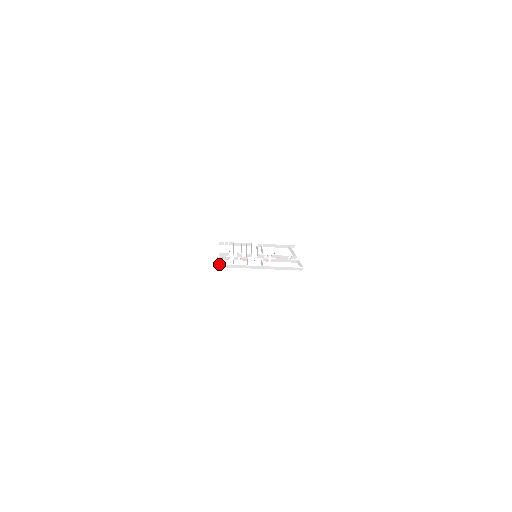
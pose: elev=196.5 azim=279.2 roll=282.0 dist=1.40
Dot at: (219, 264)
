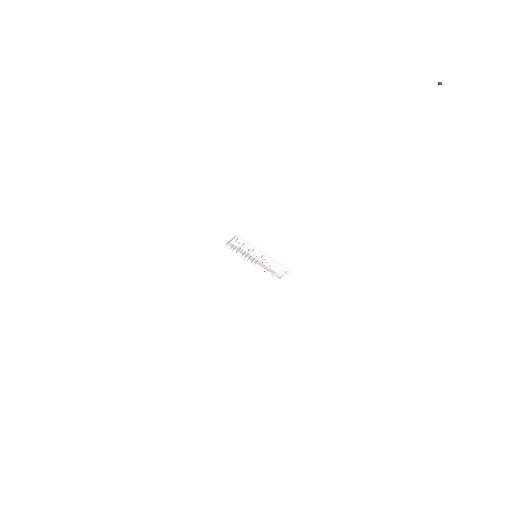
Dot at: (237, 234)
